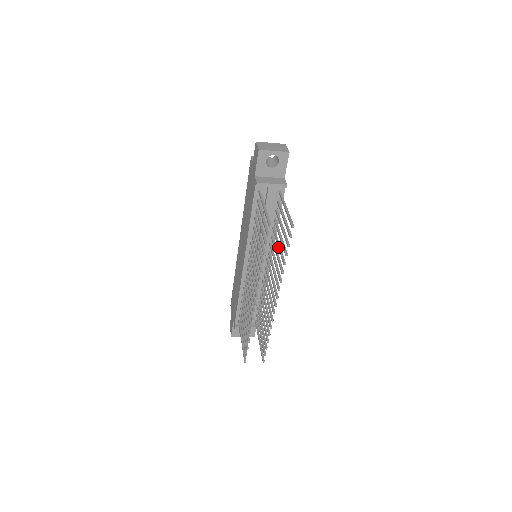
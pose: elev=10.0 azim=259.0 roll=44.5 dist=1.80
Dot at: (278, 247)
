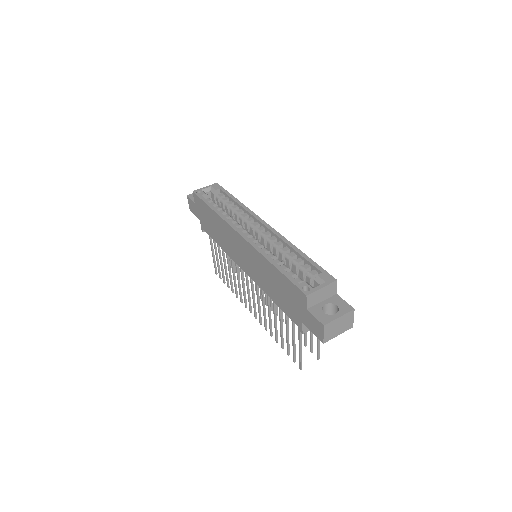
Dot at: occluded
